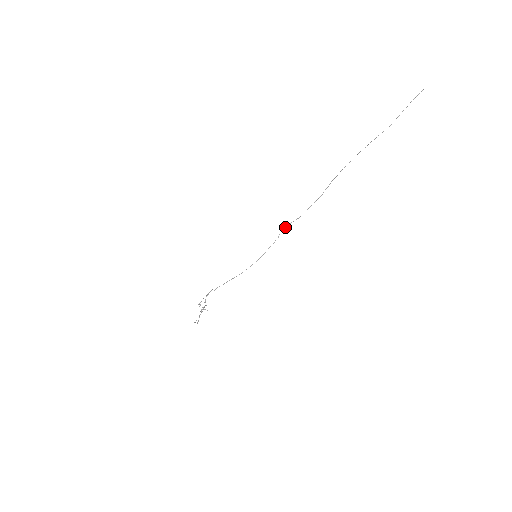
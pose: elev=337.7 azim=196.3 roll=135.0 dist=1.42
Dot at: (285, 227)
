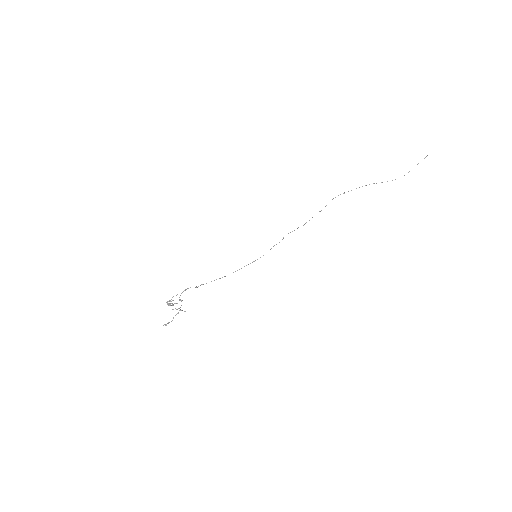
Dot at: occluded
